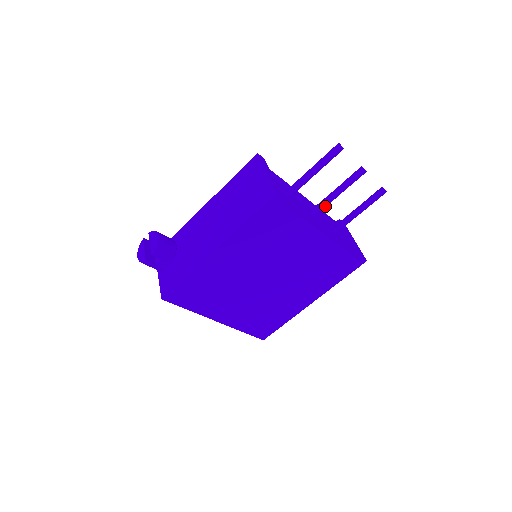
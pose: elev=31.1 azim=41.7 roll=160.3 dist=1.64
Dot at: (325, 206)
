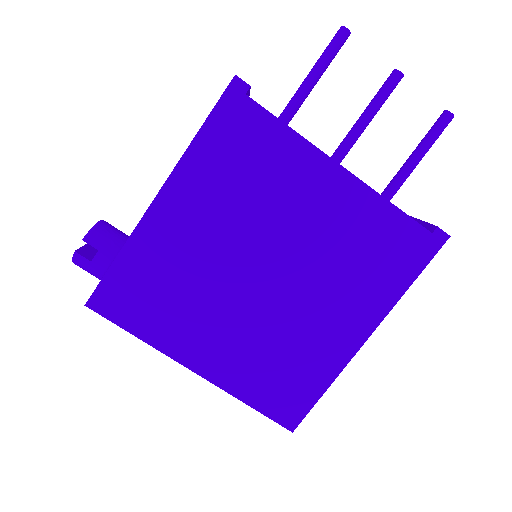
Dot at: (349, 145)
